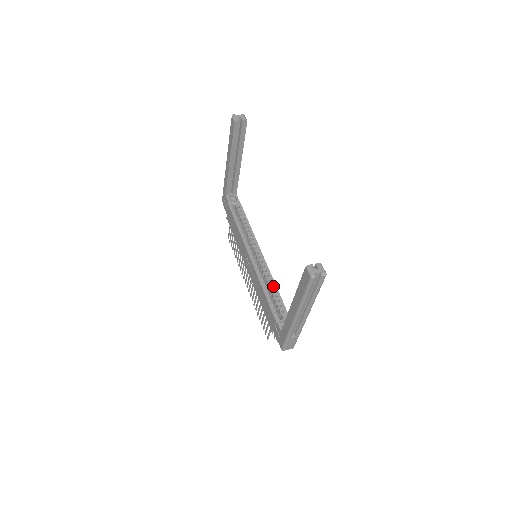
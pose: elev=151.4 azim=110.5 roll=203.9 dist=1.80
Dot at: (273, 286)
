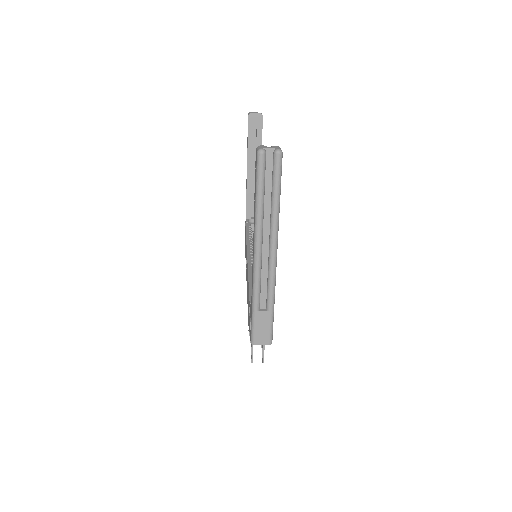
Dot at: occluded
